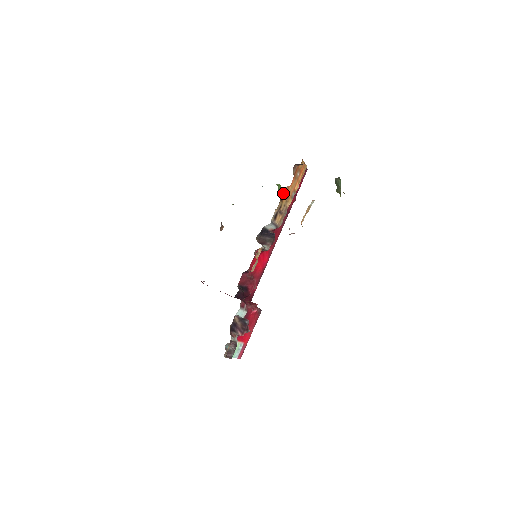
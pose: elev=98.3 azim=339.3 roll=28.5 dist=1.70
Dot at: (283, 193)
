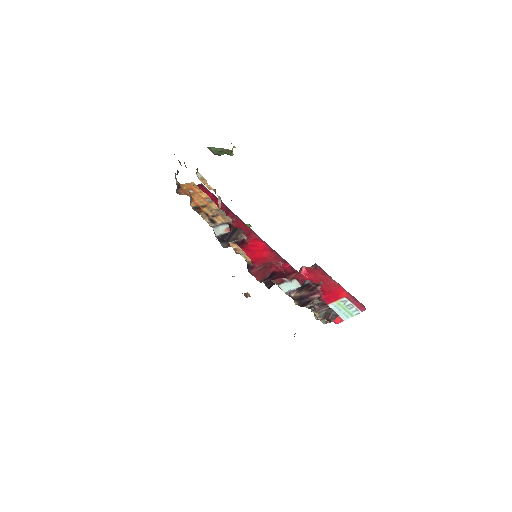
Dot at: (195, 209)
